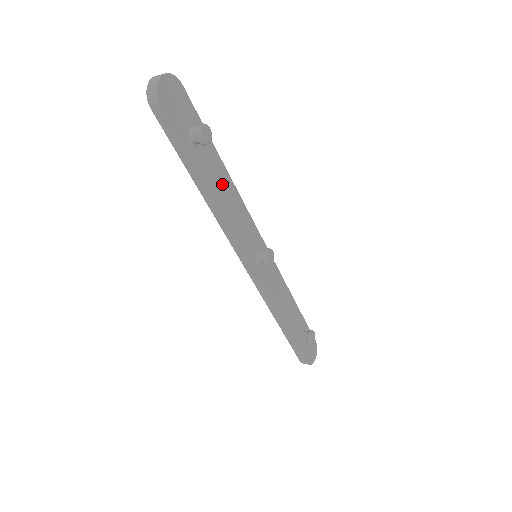
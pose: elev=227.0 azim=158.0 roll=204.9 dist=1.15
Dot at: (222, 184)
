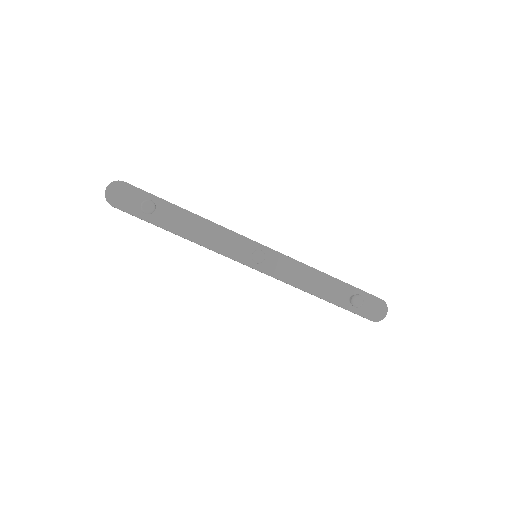
Dot at: (189, 224)
